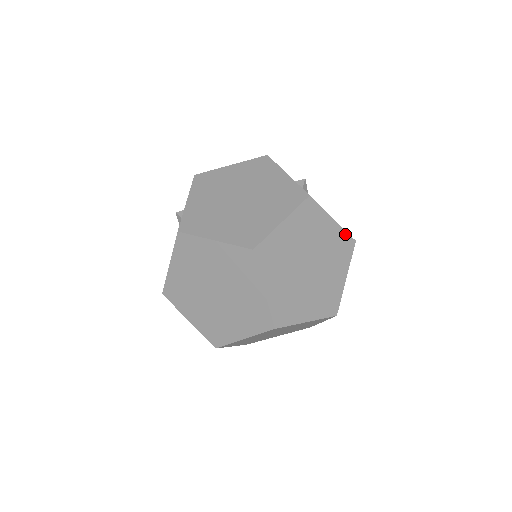
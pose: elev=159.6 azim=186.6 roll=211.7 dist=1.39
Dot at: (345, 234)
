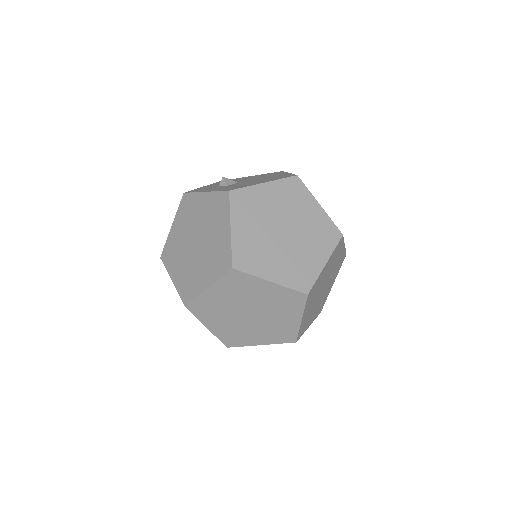
Dot at: (284, 181)
